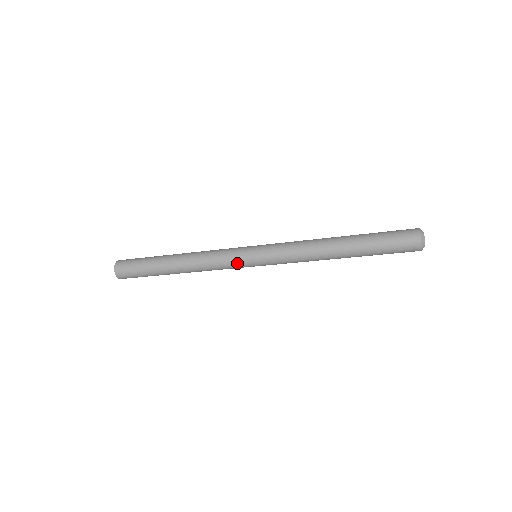
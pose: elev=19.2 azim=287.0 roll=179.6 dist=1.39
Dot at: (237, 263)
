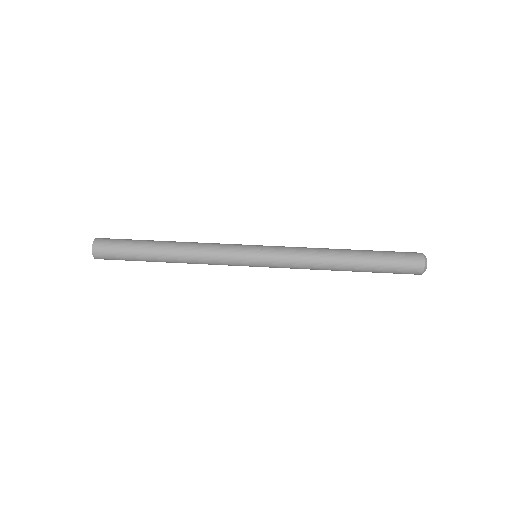
Dot at: (237, 265)
